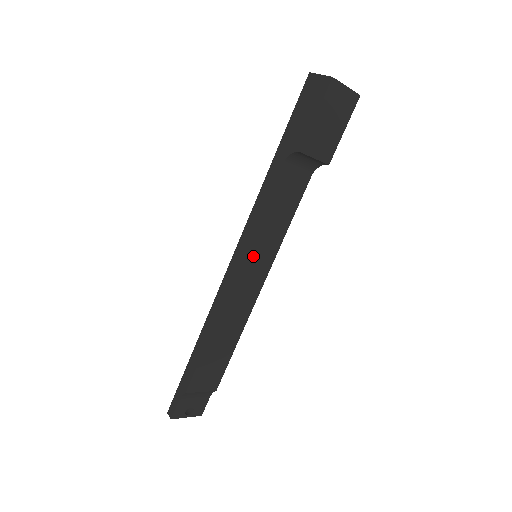
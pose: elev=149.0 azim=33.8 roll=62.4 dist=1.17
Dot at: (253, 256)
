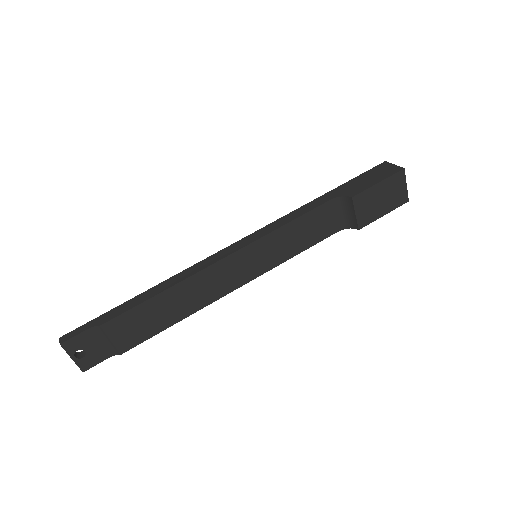
Dot at: (257, 251)
